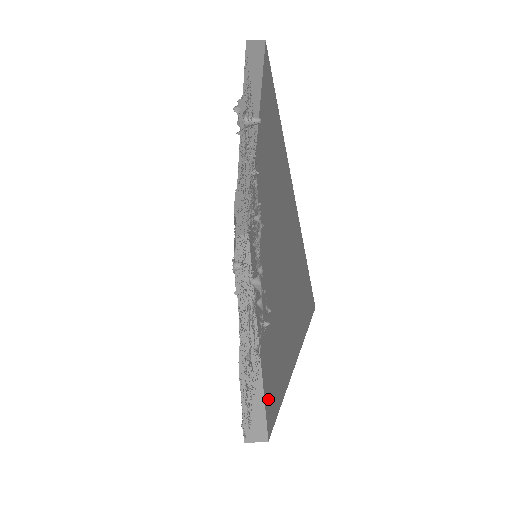
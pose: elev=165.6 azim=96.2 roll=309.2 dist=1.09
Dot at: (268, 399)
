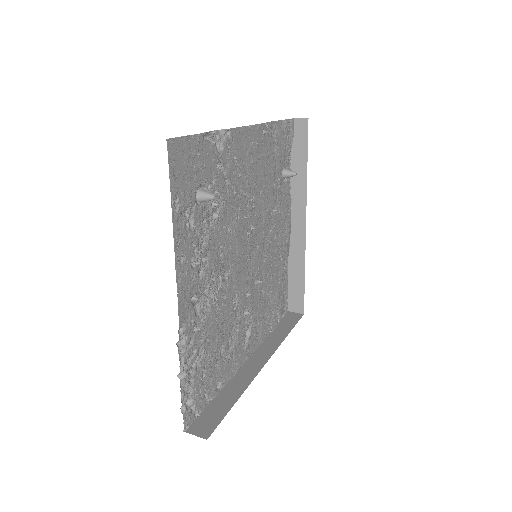
Dot at: occluded
